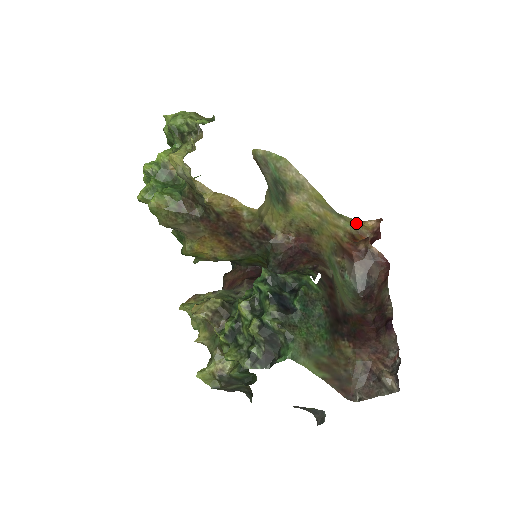
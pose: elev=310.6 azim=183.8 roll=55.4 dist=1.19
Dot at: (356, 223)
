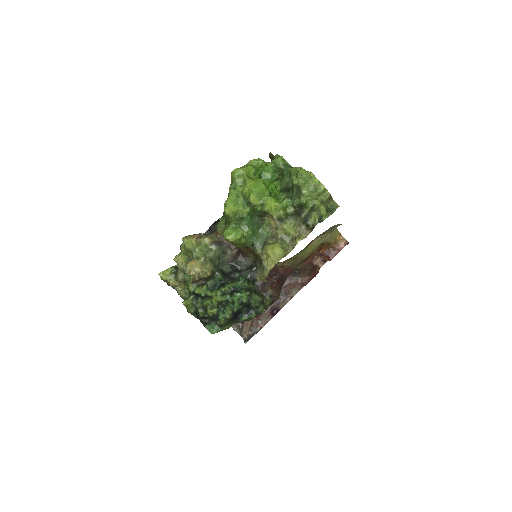
Dot at: (335, 237)
